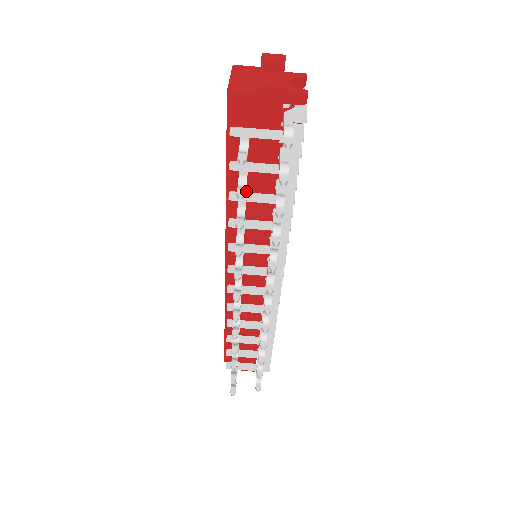
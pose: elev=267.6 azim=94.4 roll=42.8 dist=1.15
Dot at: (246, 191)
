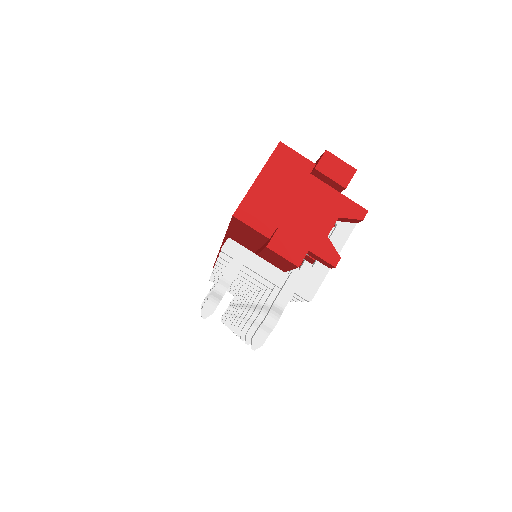
Dot at: occluded
